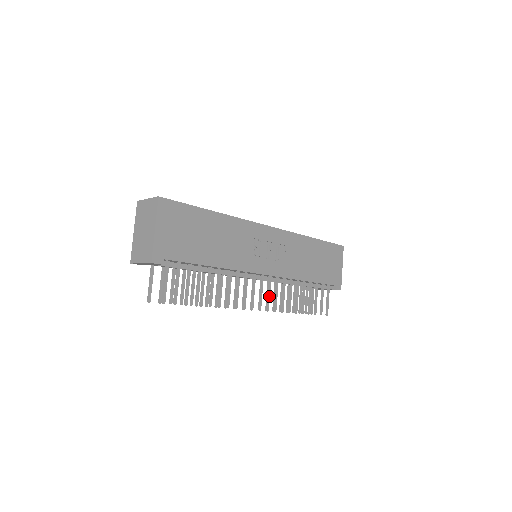
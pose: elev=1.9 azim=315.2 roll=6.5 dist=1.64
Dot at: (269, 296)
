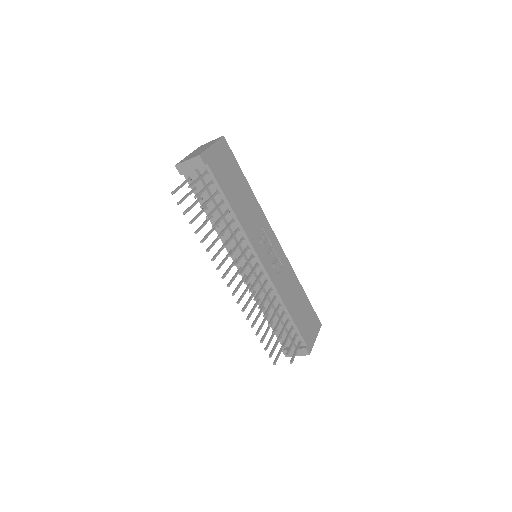
Dot at: (256, 283)
